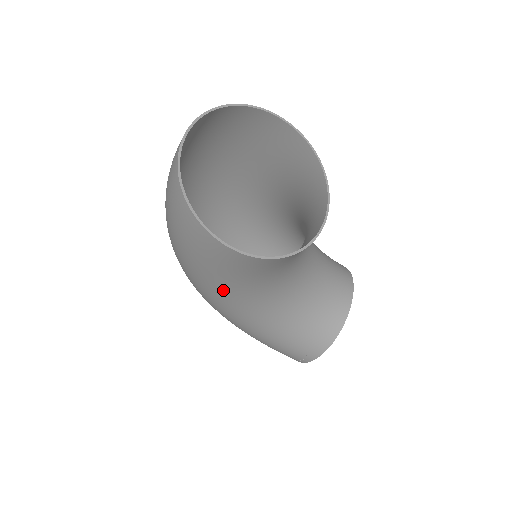
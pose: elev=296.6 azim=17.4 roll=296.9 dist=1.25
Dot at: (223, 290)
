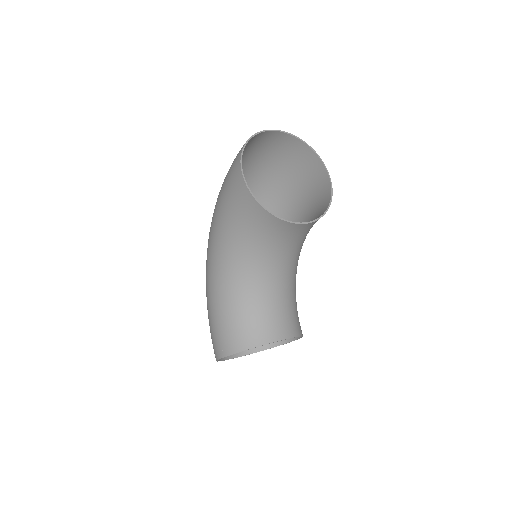
Dot at: (220, 228)
